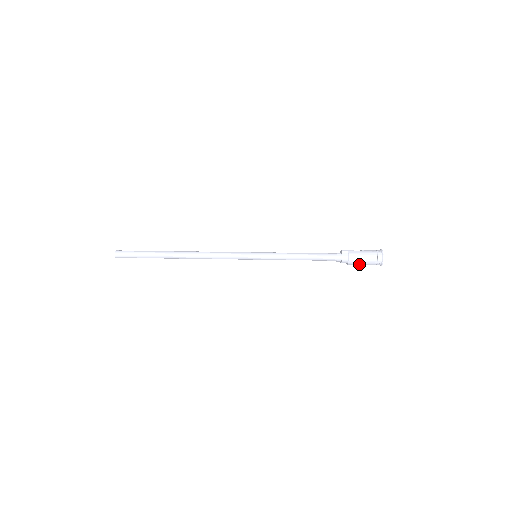
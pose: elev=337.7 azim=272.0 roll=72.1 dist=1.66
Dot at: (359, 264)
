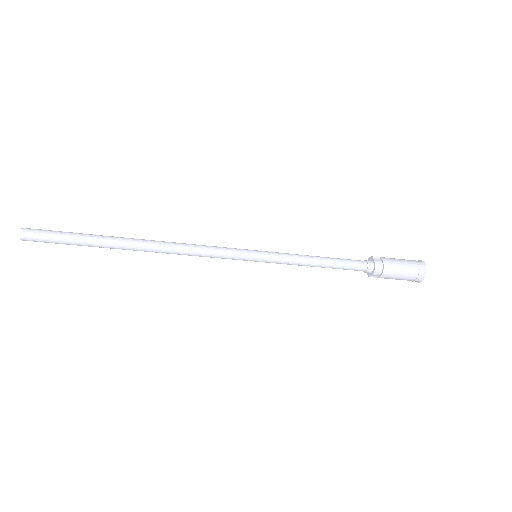
Dot at: (396, 275)
